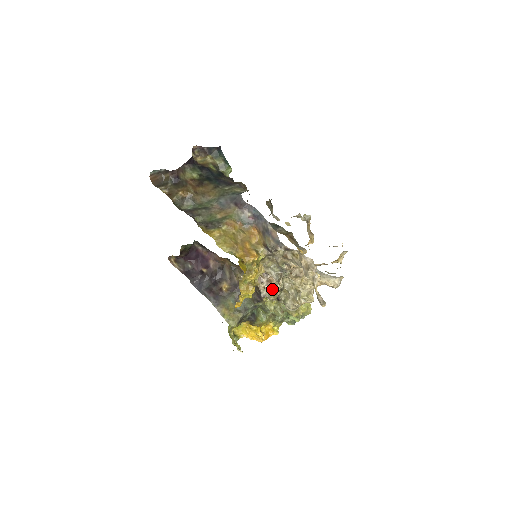
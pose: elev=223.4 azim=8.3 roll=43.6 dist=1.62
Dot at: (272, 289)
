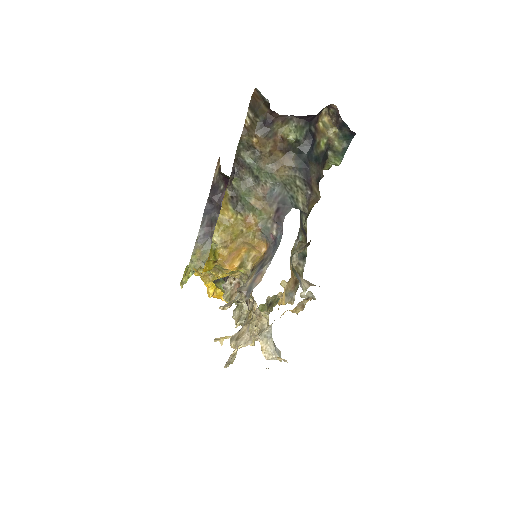
Dot at: (233, 292)
